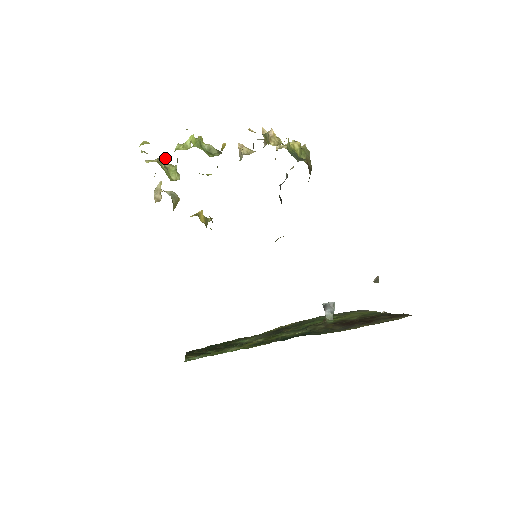
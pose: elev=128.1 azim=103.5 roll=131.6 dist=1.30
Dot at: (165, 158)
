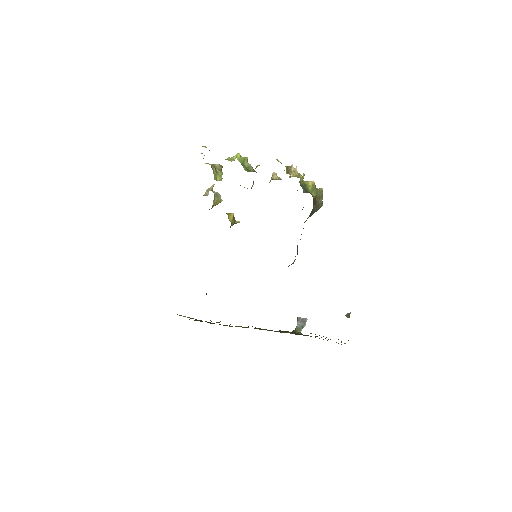
Dot at: (219, 166)
